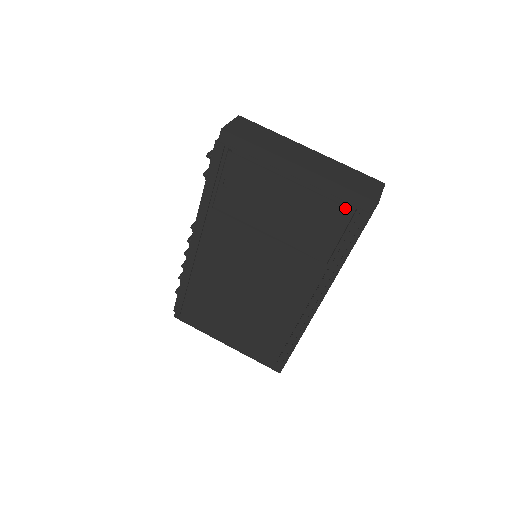
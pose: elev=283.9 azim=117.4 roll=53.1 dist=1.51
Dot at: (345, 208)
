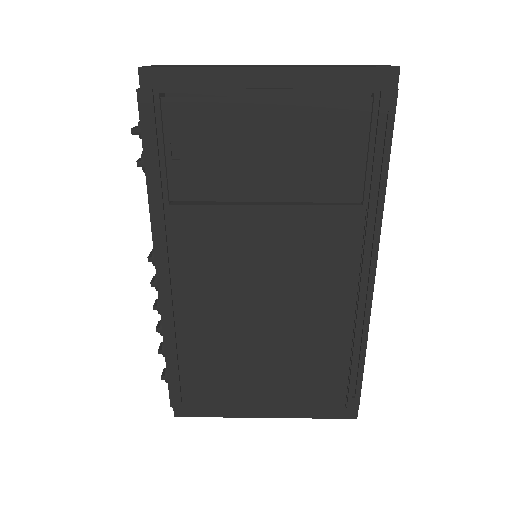
Dot at: (357, 99)
